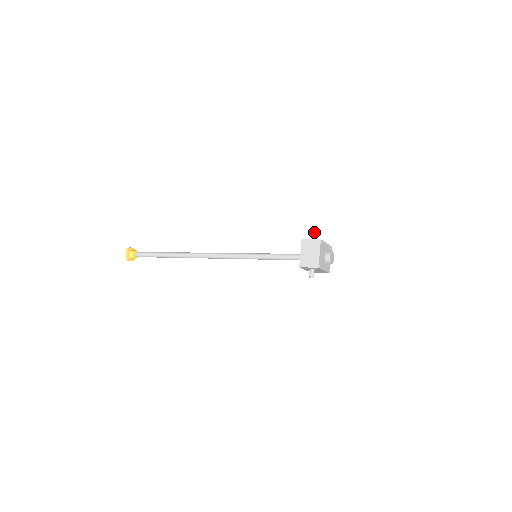
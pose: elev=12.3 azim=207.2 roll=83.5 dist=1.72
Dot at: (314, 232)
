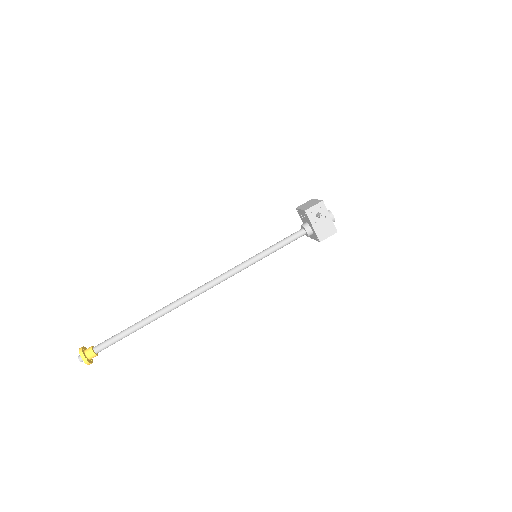
Dot at: occluded
